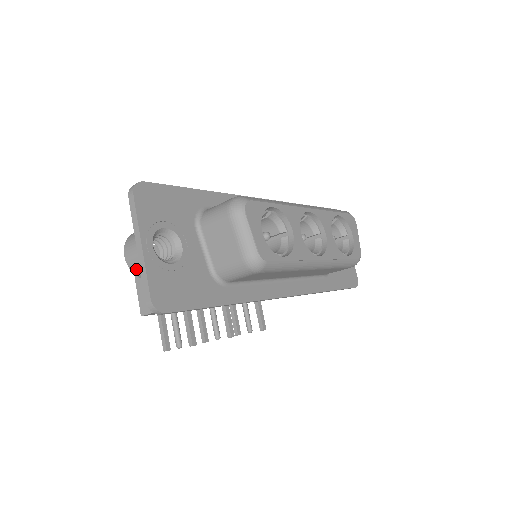
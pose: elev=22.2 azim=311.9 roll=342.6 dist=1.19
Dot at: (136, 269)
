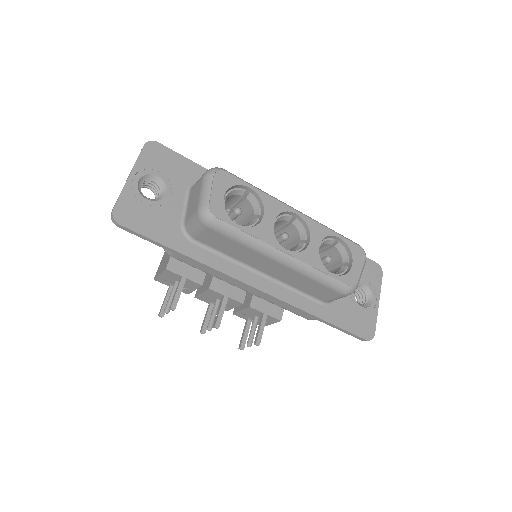
Dot at: occluded
